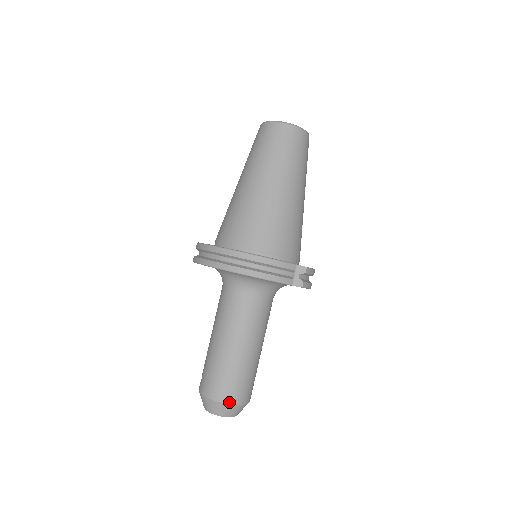
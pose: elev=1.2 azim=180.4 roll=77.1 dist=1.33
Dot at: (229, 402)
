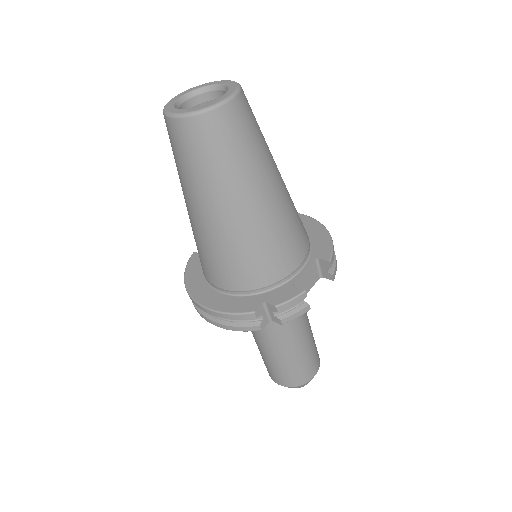
Dot at: (283, 385)
